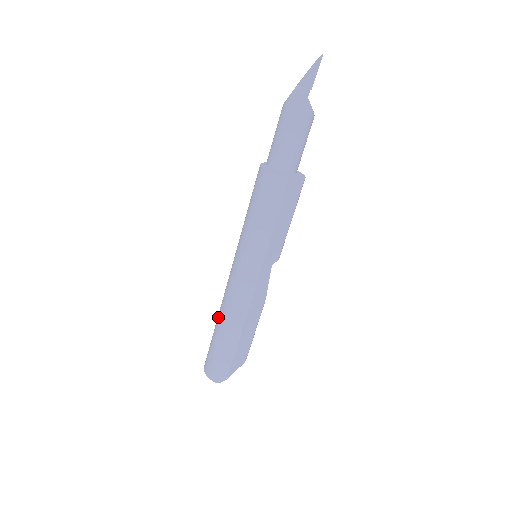
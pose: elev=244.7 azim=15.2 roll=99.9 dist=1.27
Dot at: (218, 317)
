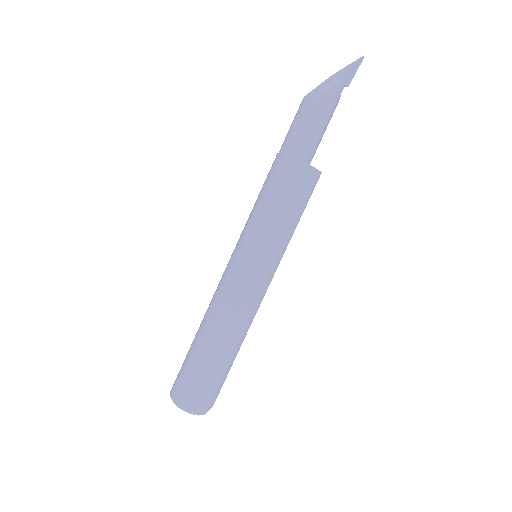
Dot at: (211, 335)
